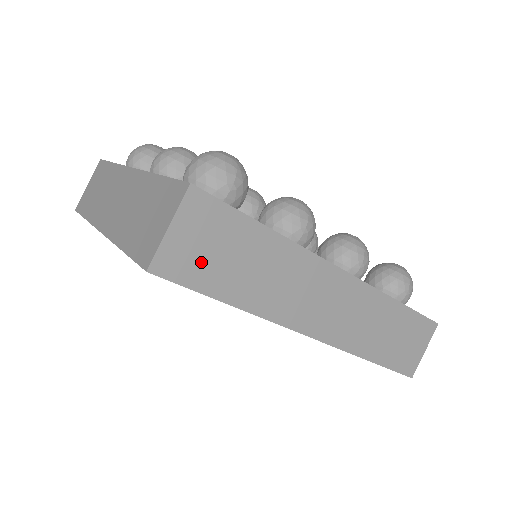
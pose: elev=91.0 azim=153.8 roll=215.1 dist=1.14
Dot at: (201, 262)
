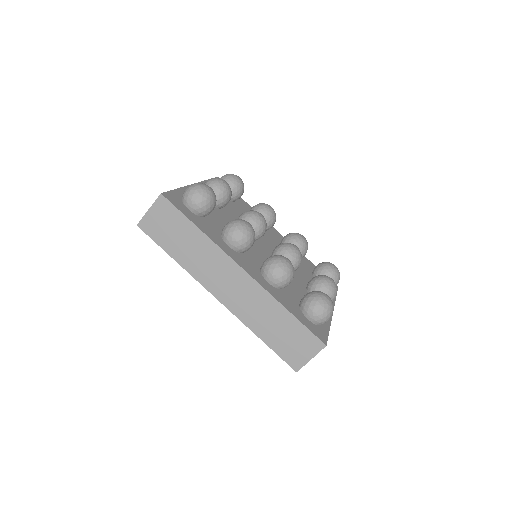
Dot at: (161, 231)
